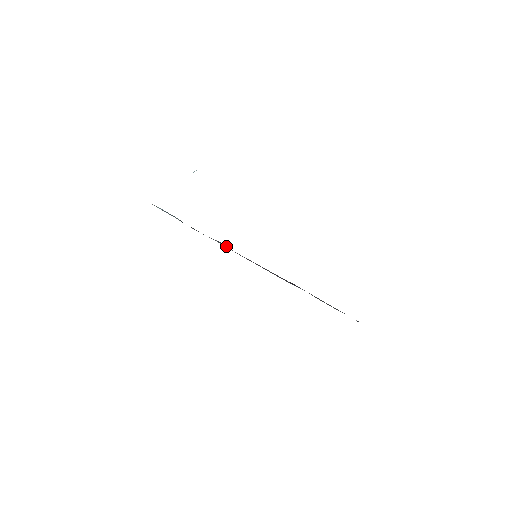
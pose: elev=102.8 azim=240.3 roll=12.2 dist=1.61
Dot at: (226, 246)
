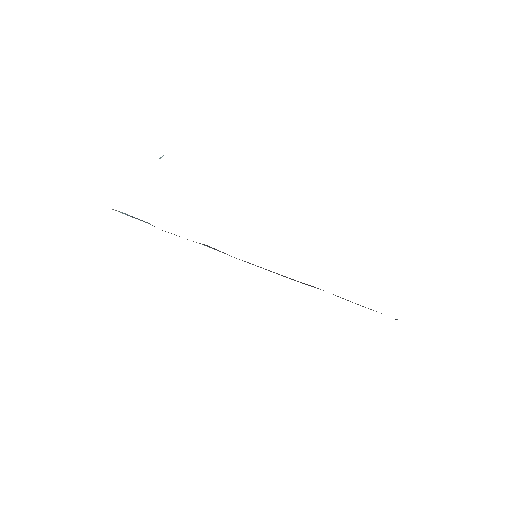
Dot at: (216, 249)
